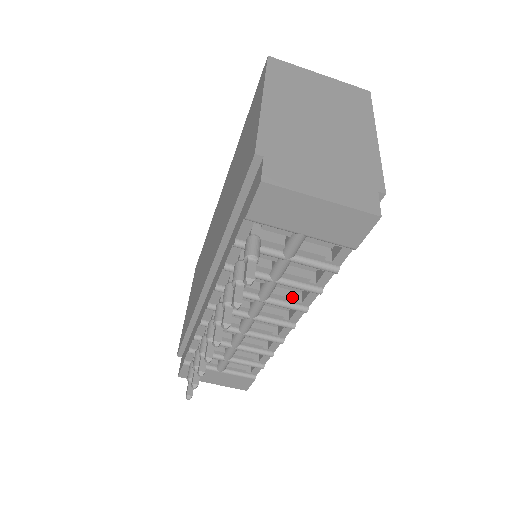
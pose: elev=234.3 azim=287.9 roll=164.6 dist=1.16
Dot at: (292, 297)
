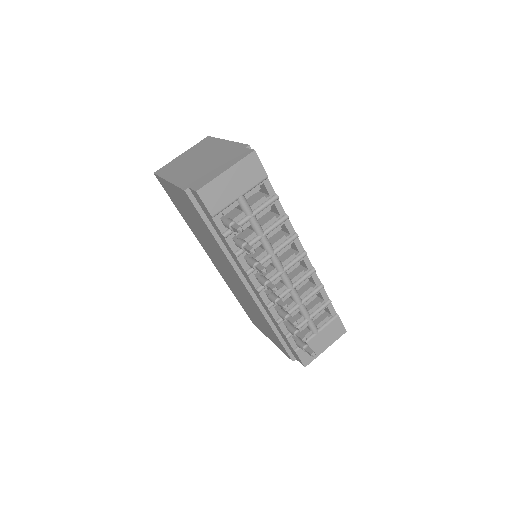
Dot at: (282, 237)
